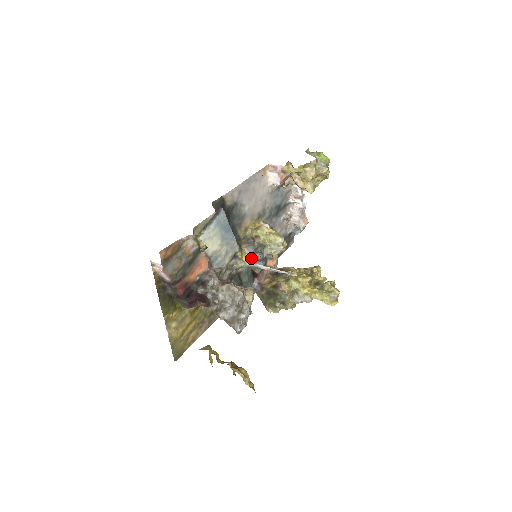
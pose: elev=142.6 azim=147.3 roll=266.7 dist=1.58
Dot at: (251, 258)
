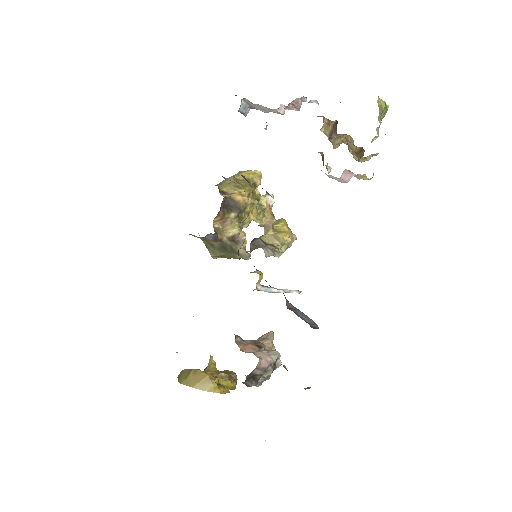
Dot at: occluded
